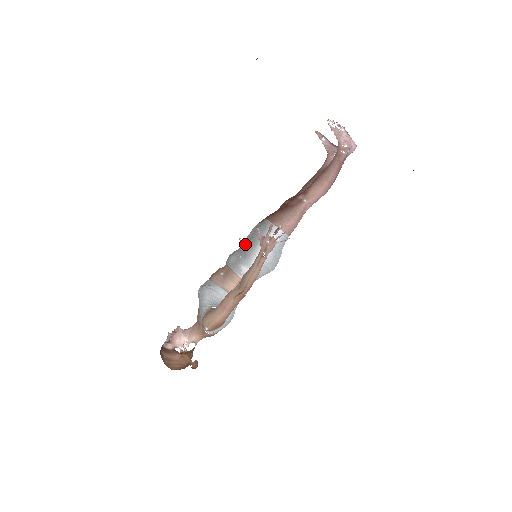
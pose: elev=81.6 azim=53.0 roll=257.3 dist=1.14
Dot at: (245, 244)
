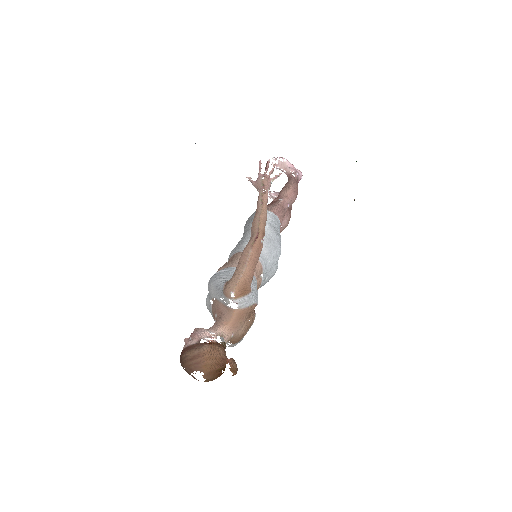
Dot at: occluded
